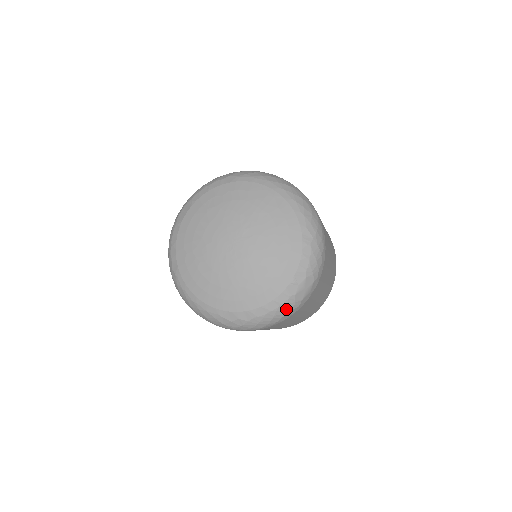
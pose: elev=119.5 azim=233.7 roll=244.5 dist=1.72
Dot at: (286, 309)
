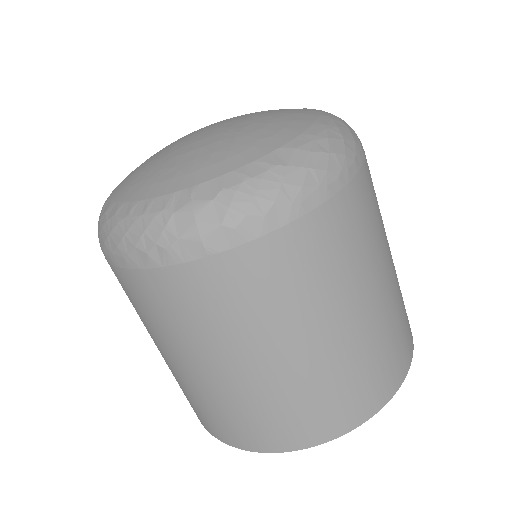
Dot at: (147, 231)
